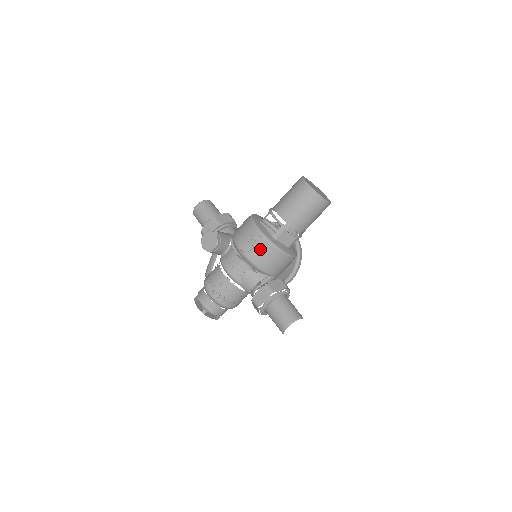
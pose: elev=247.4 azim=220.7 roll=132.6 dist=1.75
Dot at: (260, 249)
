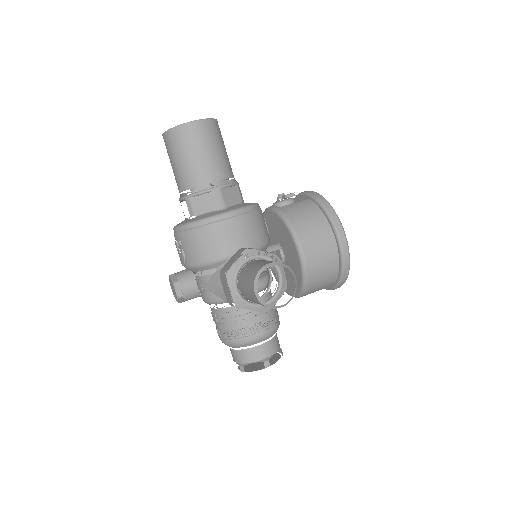
Dot at: (186, 244)
